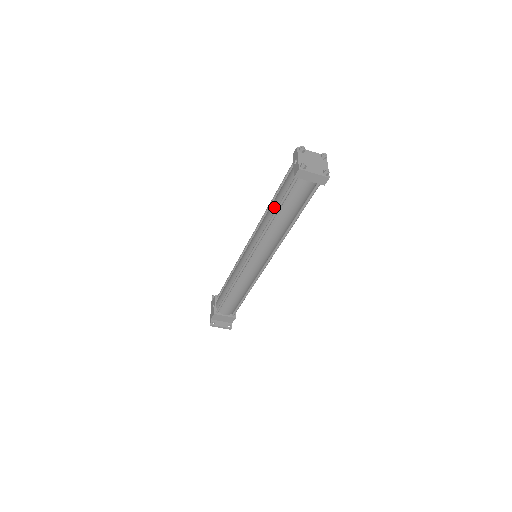
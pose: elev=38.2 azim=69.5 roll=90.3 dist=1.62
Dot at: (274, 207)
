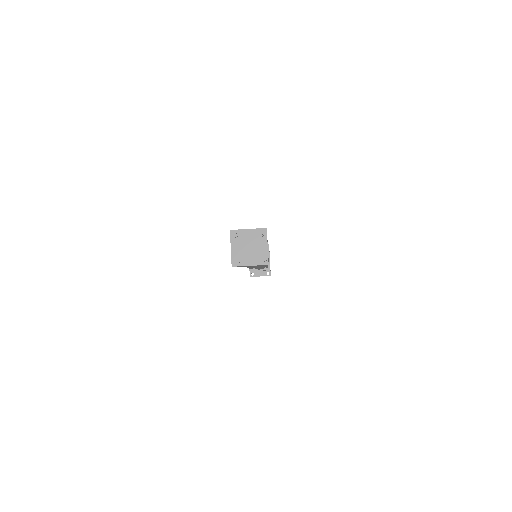
Dot at: occluded
